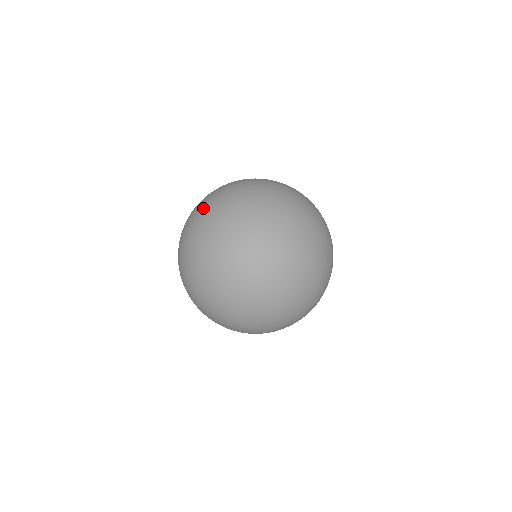
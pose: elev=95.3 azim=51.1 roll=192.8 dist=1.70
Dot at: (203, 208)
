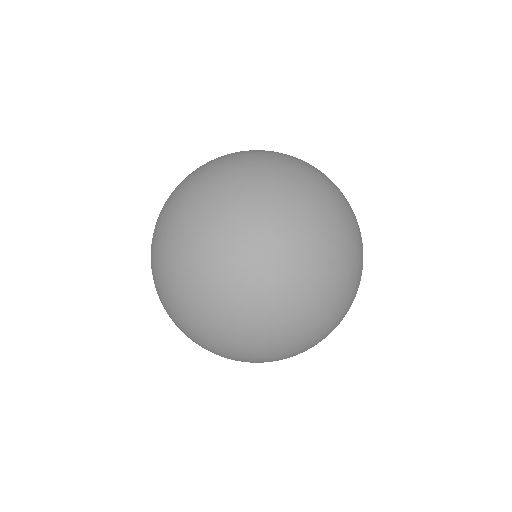
Dot at: (214, 200)
